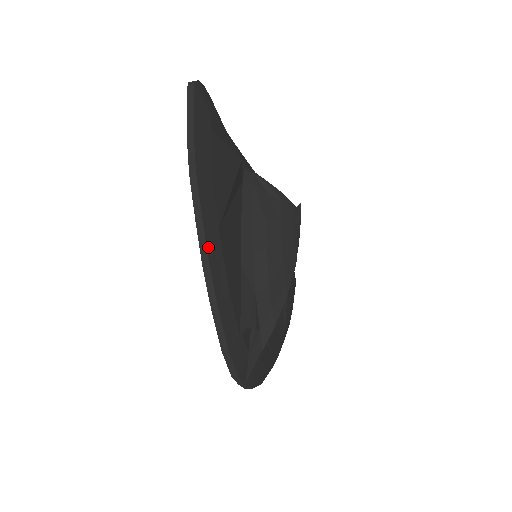
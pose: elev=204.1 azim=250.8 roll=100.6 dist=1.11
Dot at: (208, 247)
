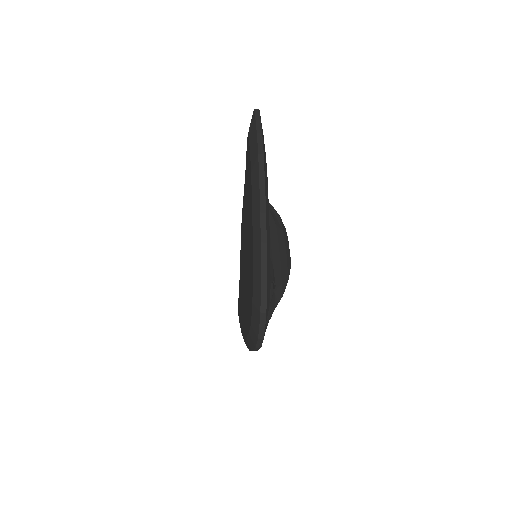
Dot at: (266, 203)
